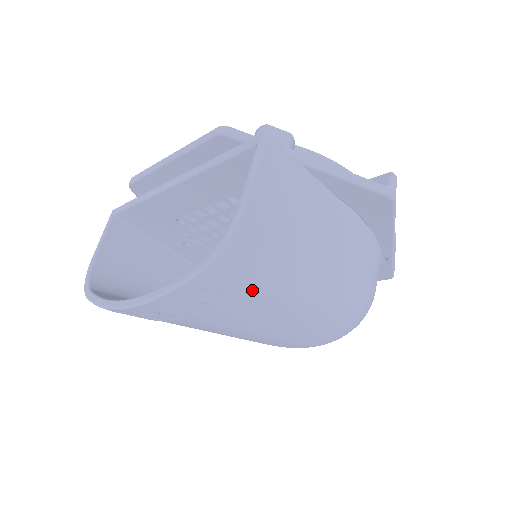
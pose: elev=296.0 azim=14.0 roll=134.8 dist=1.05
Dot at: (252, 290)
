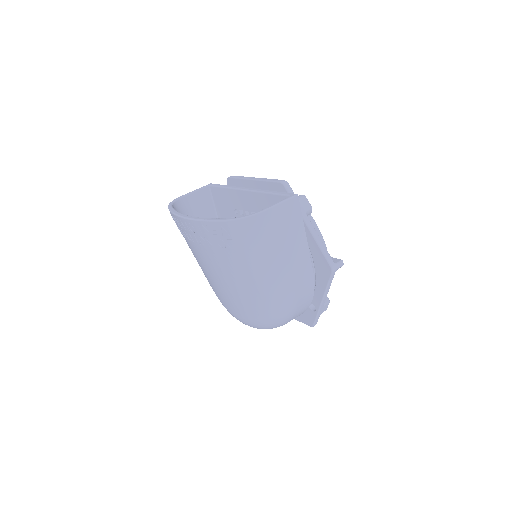
Dot at: (240, 249)
